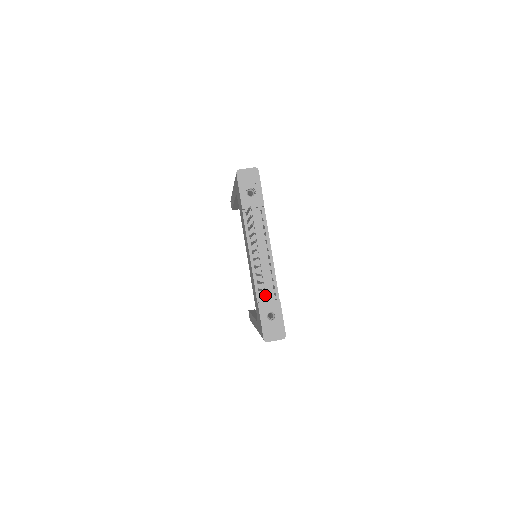
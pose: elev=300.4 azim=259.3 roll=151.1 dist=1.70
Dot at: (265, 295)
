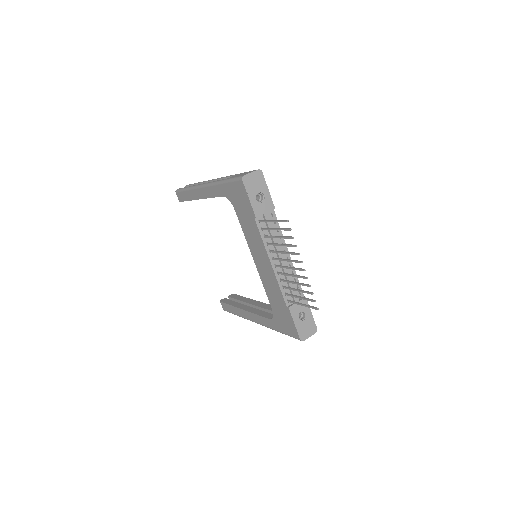
Dot at: (292, 297)
